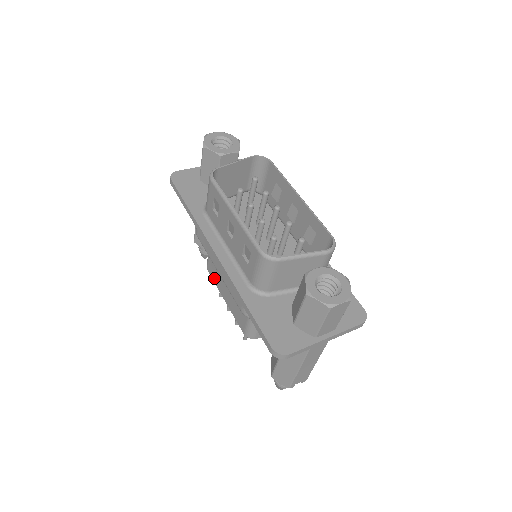
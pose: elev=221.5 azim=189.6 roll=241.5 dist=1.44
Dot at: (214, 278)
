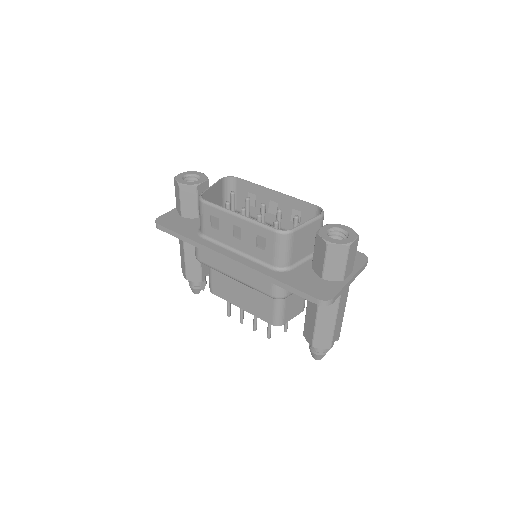
Dot at: (223, 296)
